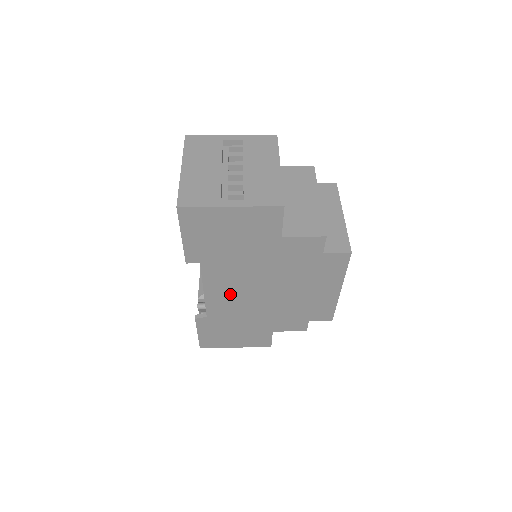
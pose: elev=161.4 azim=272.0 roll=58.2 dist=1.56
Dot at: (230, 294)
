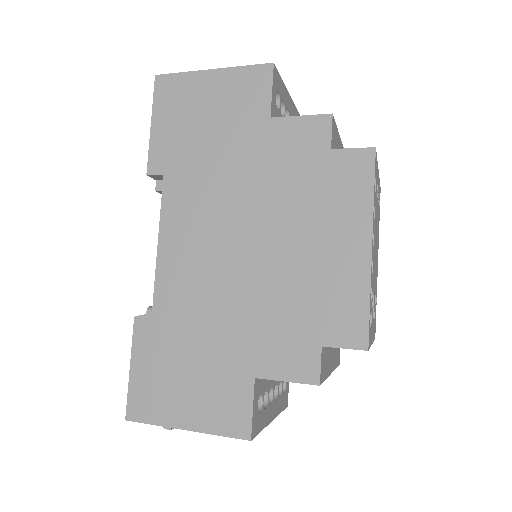
Dot at: (193, 250)
